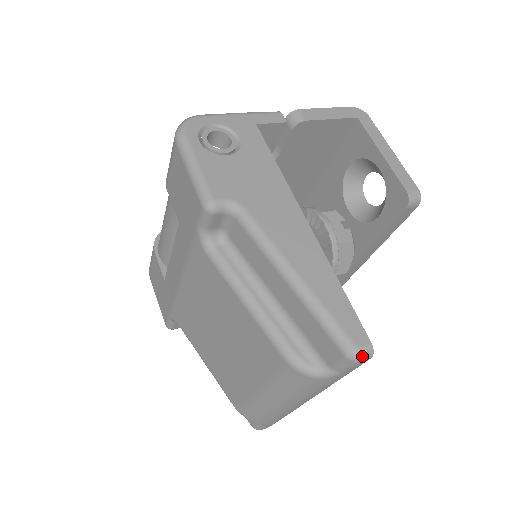
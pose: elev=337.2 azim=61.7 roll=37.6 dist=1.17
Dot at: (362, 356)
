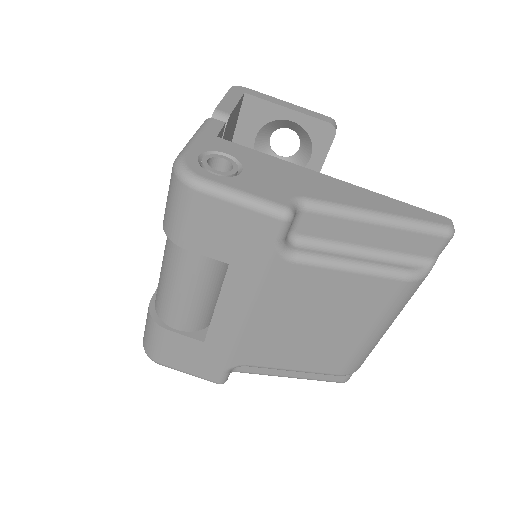
Dot at: (454, 229)
